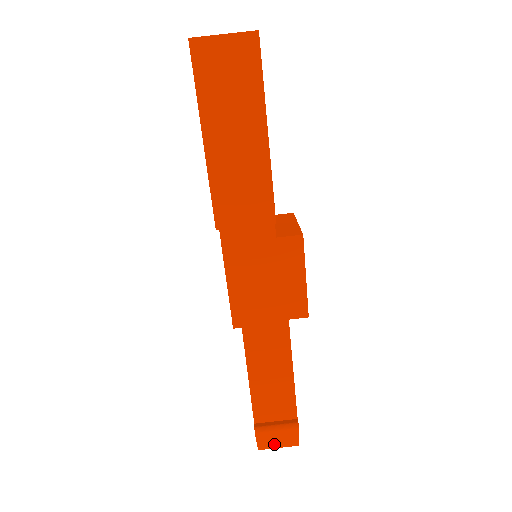
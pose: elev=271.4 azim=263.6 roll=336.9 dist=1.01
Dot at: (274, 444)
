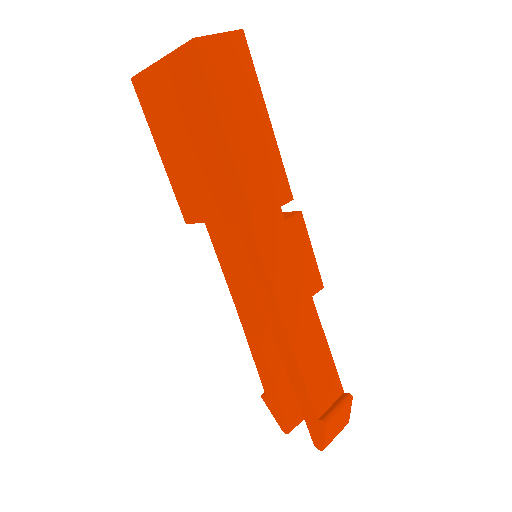
Dot at: (334, 433)
